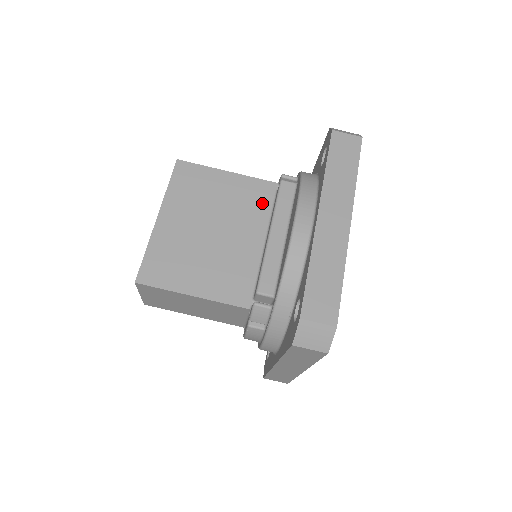
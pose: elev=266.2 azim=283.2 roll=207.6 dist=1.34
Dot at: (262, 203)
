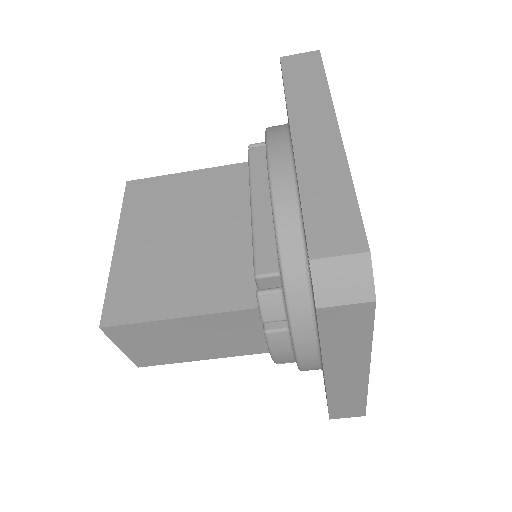
Dot at: (237, 187)
